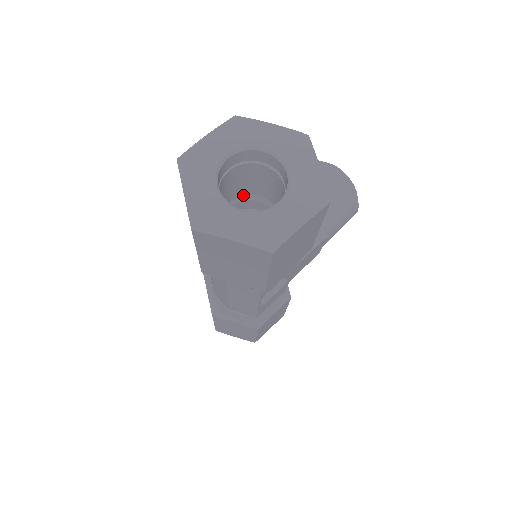
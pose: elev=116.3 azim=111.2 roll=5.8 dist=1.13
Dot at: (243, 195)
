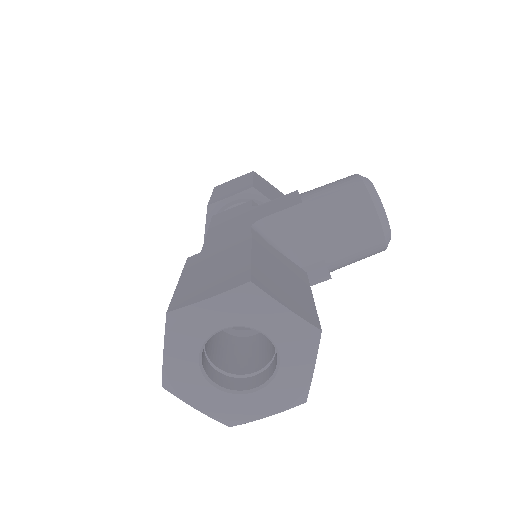
Dot at: occluded
